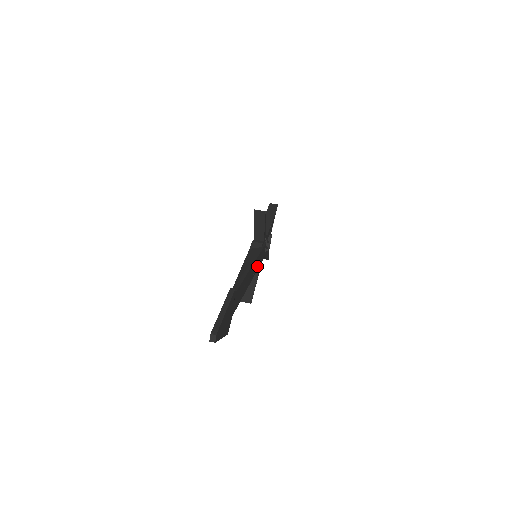
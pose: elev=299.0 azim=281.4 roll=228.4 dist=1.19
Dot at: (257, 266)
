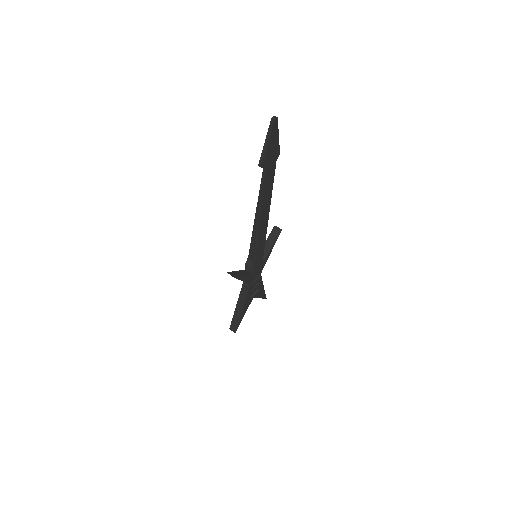
Dot at: (259, 247)
